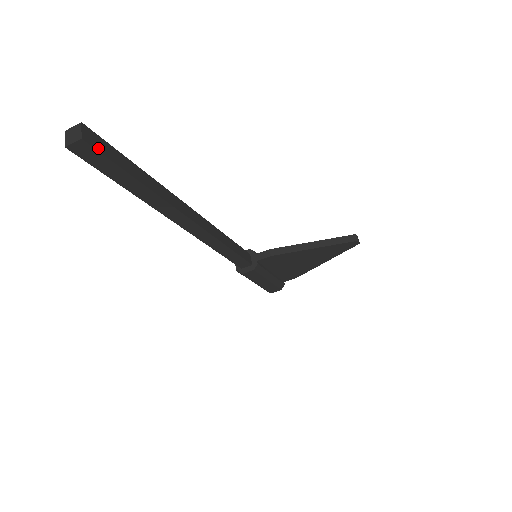
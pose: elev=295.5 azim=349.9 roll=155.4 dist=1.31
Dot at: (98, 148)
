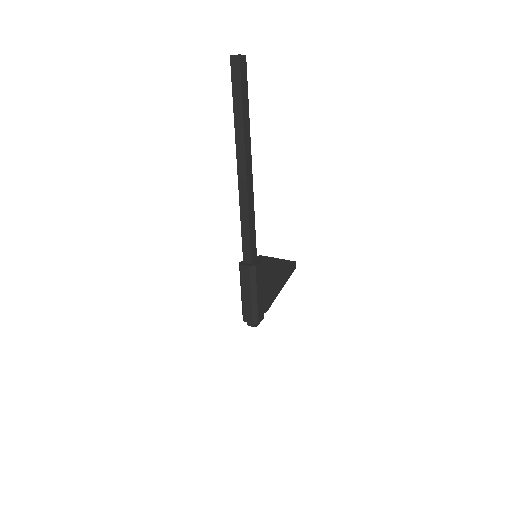
Dot at: (245, 69)
